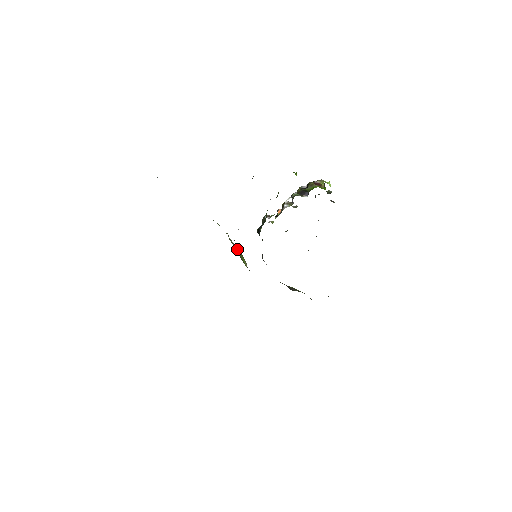
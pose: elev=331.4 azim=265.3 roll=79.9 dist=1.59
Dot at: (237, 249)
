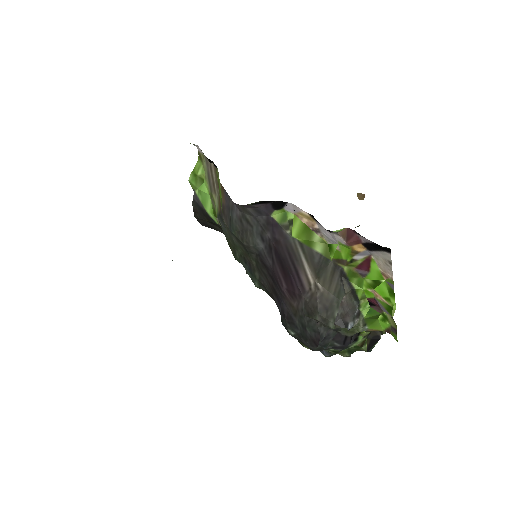
Dot at: (219, 199)
